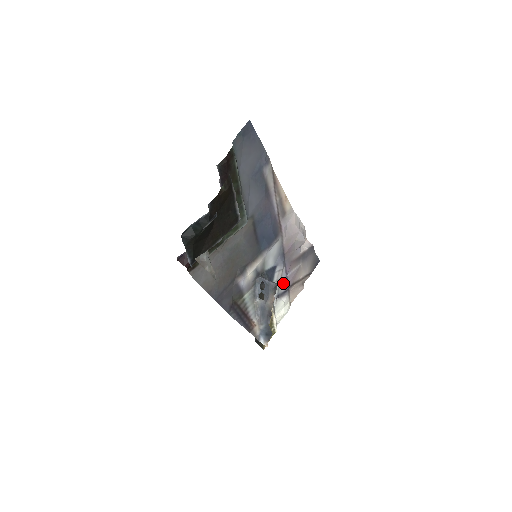
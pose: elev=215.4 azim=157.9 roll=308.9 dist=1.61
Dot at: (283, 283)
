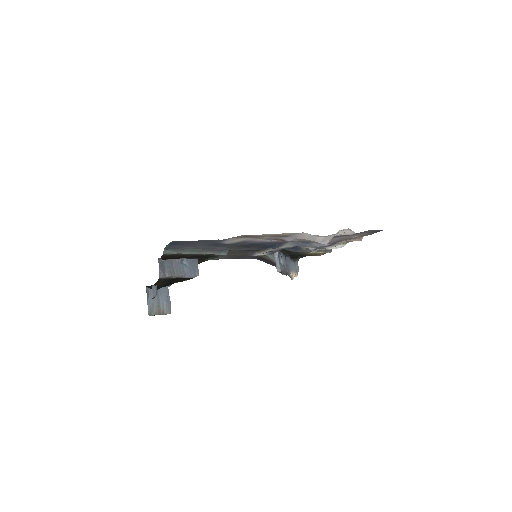
Dot at: (320, 245)
